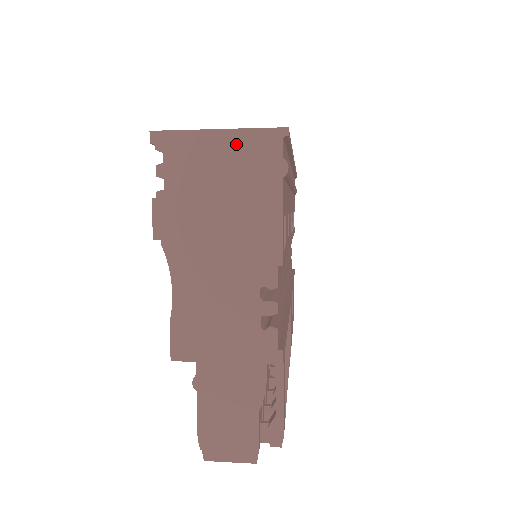
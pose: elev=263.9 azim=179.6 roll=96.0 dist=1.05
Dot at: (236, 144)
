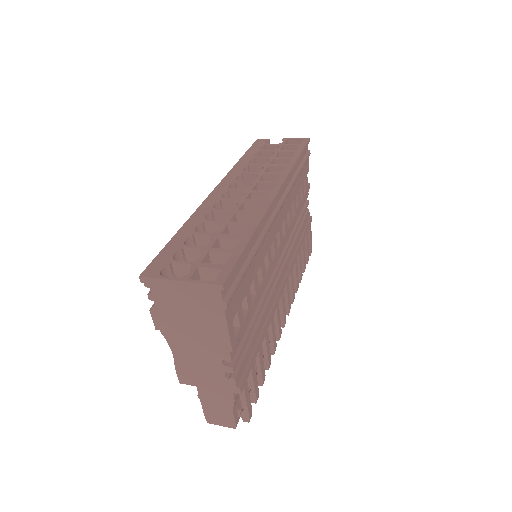
Dot at: (192, 290)
